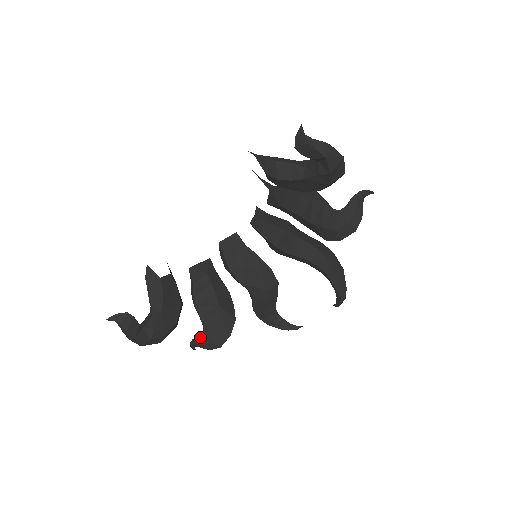
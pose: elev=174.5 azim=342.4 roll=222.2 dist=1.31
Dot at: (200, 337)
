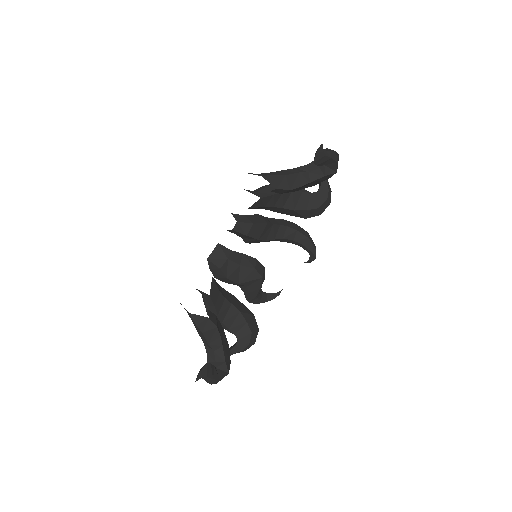
Dot at: (237, 346)
